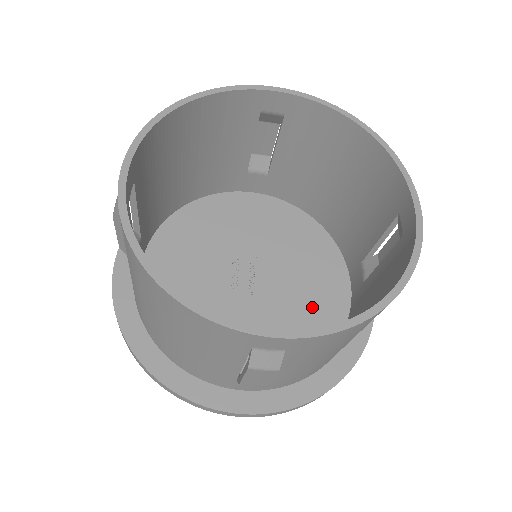
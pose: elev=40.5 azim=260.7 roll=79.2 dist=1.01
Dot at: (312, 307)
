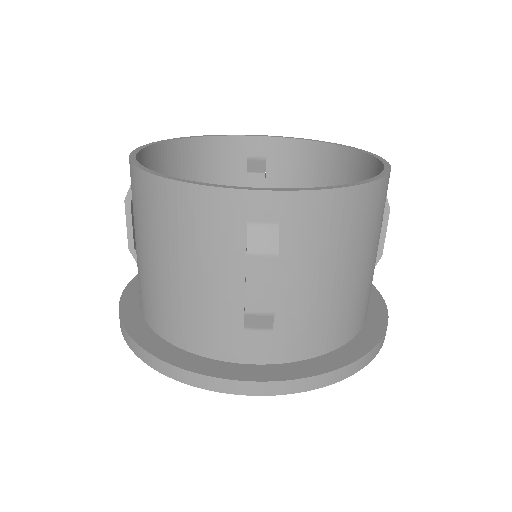
Dot at: occluded
